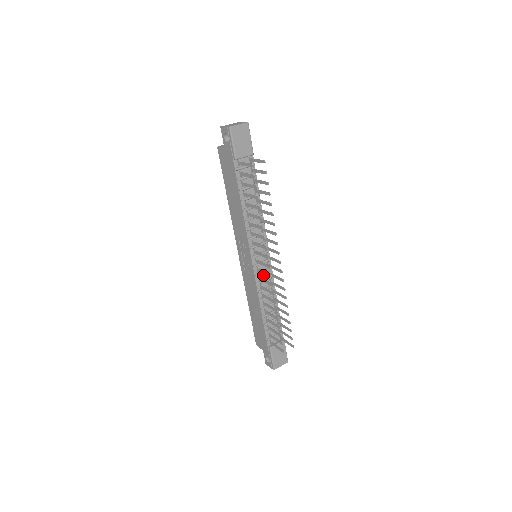
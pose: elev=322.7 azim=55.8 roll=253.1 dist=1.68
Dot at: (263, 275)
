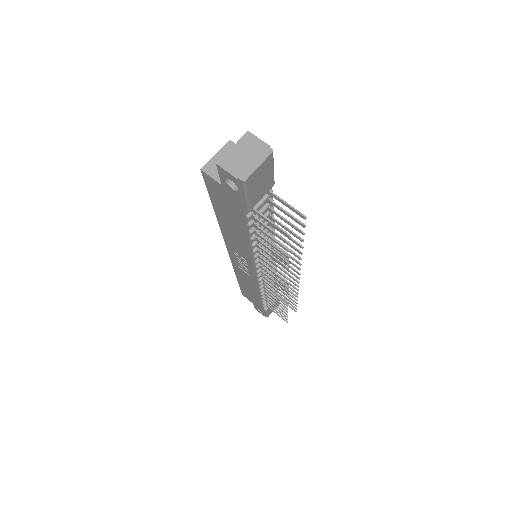
Dot at: (266, 272)
